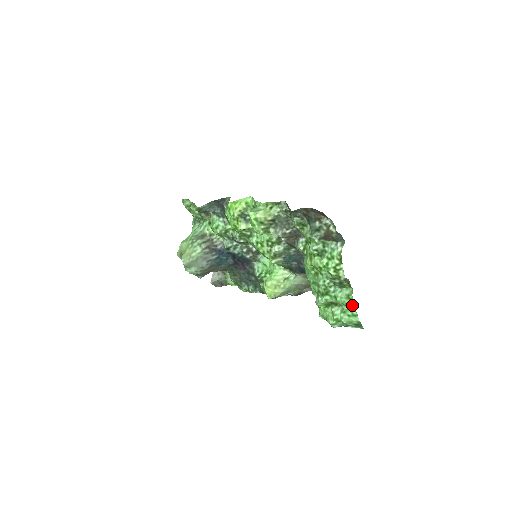
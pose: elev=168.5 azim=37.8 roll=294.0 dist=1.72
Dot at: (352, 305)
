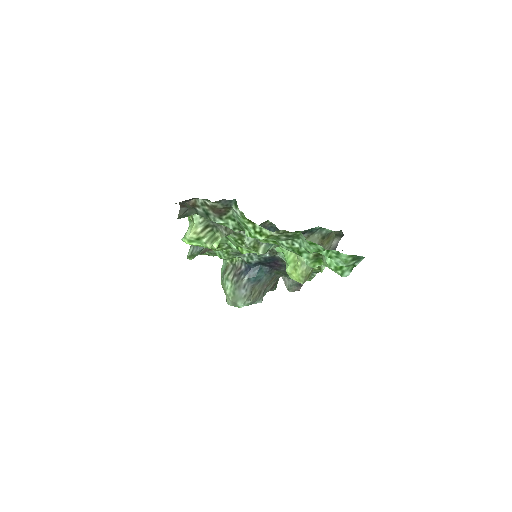
Dot at: (320, 247)
